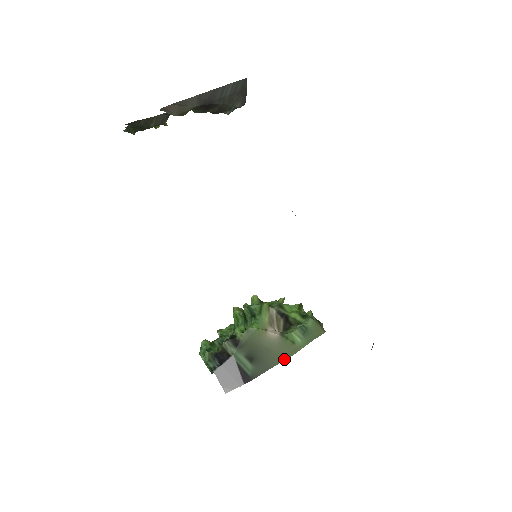
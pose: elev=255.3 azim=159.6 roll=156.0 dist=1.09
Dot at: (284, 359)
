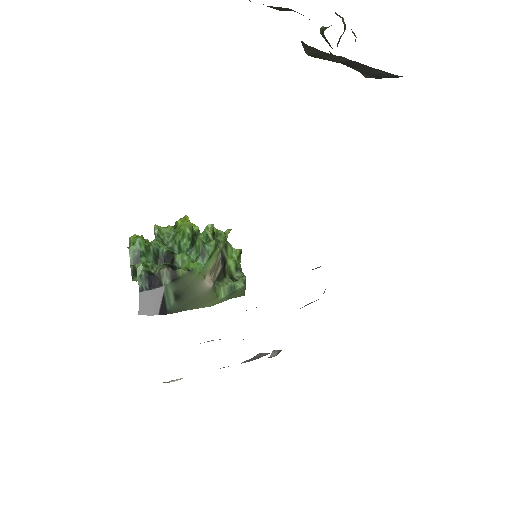
Dot at: (202, 307)
